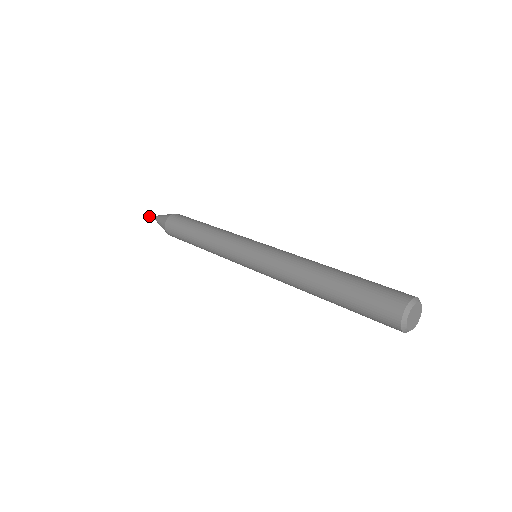
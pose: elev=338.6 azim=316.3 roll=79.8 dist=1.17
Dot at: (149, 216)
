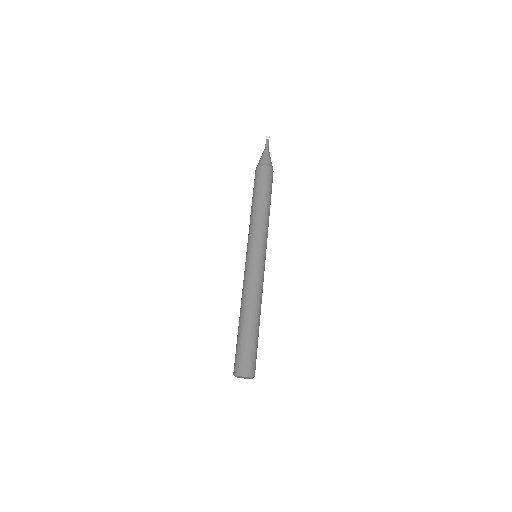
Dot at: (266, 142)
